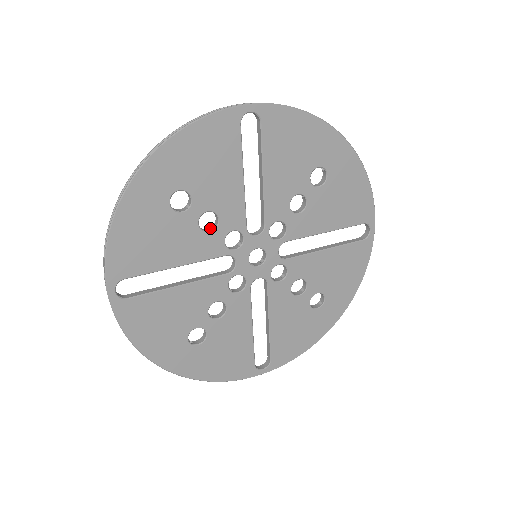
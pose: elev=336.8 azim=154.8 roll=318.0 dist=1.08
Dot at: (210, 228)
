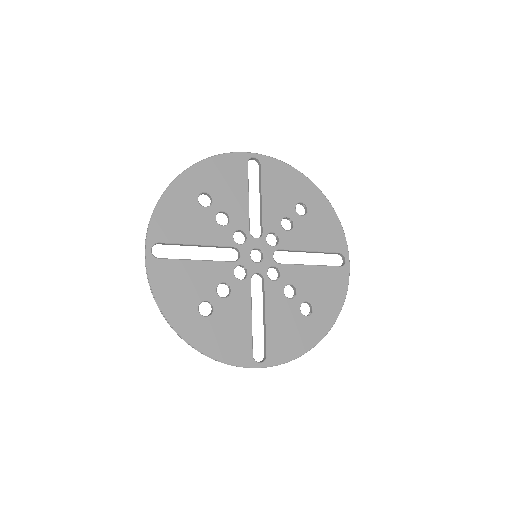
Dot at: (223, 226)
